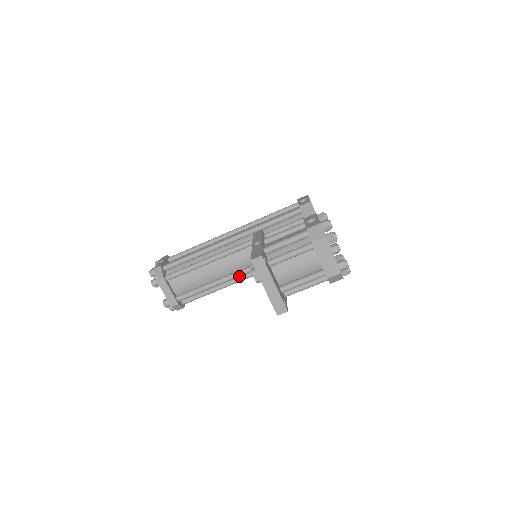
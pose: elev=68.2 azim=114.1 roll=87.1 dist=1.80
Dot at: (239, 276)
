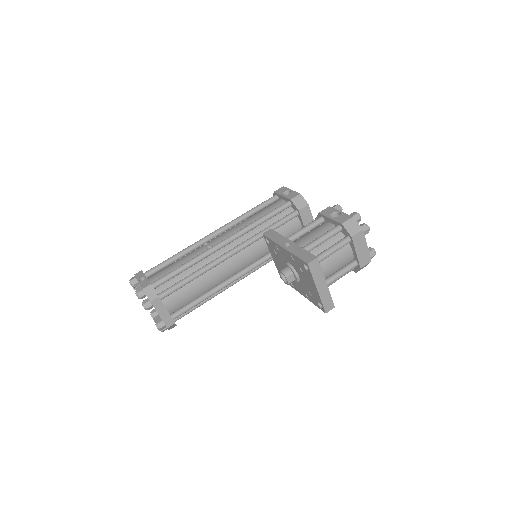
Dot at: occluded
